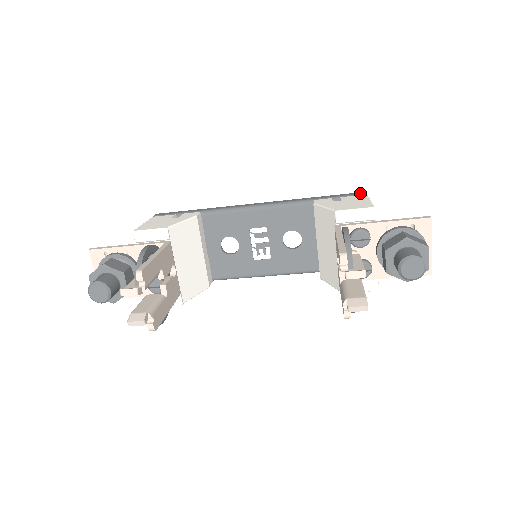
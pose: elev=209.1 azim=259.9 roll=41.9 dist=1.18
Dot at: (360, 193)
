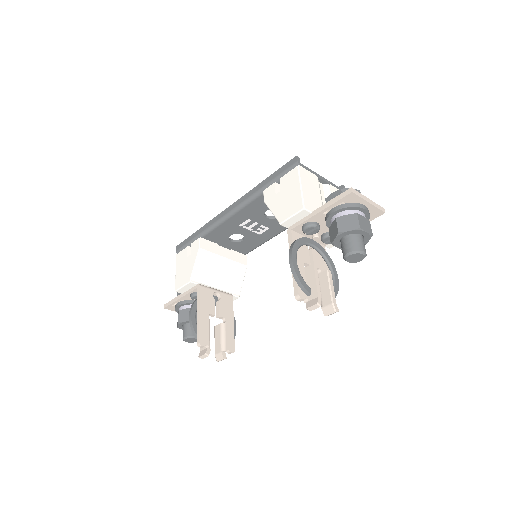
Dot at: (292, 163)
